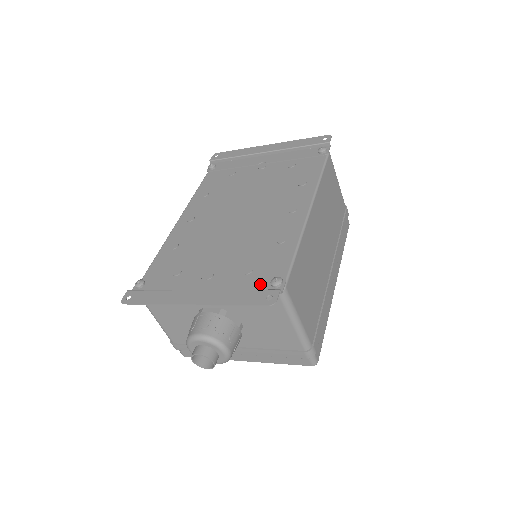
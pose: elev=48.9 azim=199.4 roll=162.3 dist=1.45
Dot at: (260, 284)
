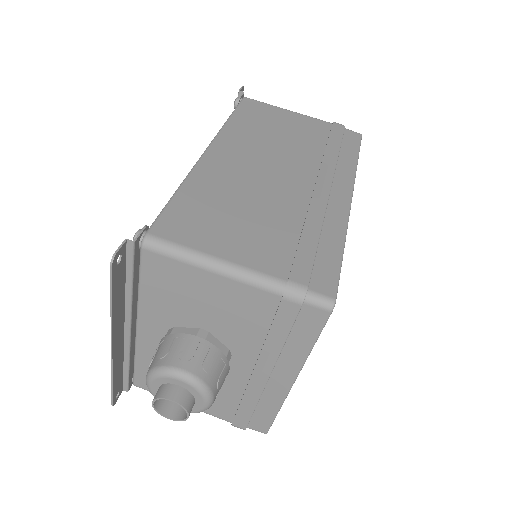
Dot at: (139, 259)
